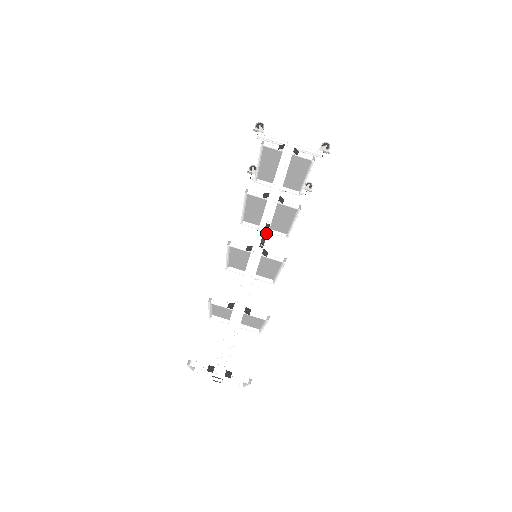
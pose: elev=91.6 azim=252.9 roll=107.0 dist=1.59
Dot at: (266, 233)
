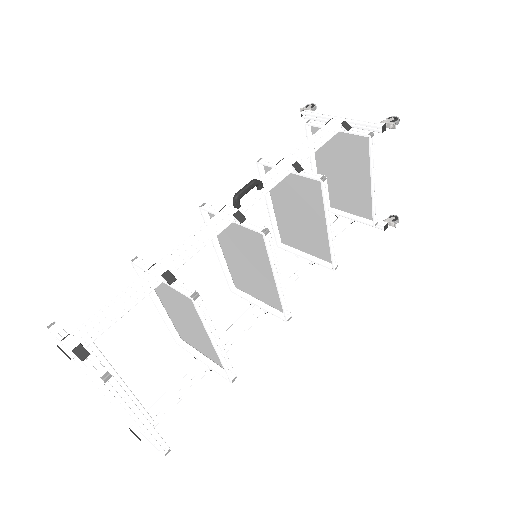
Dot at: (248, 188)
